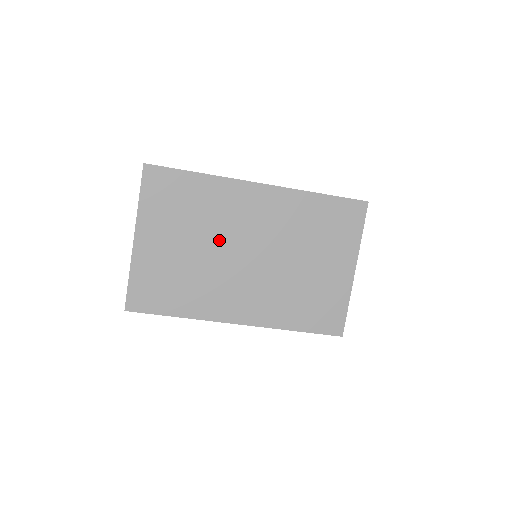
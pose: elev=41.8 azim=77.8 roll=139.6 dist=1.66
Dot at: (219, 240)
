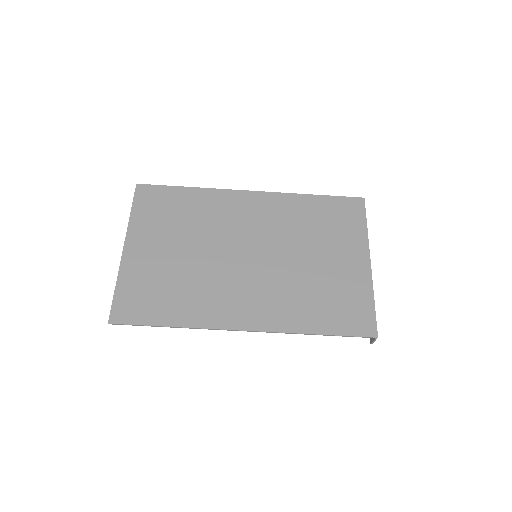
Dot at: (214, 243)
